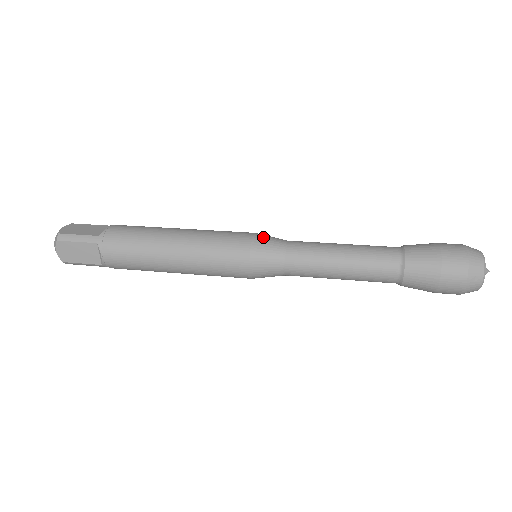
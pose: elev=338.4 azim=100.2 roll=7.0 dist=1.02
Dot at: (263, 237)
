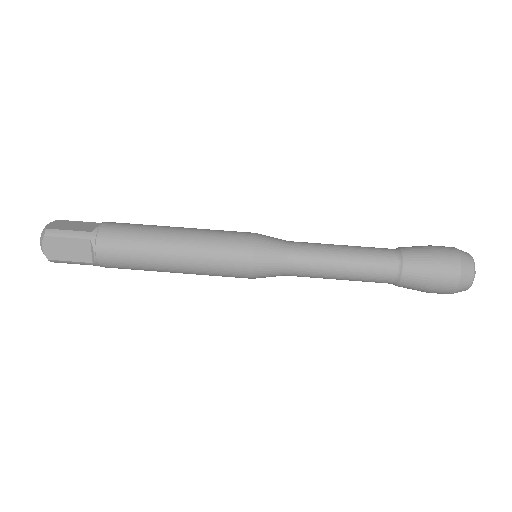
Dot at: (265, 237)
